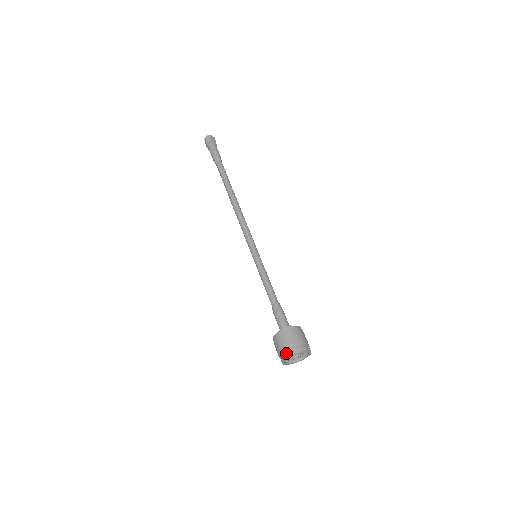
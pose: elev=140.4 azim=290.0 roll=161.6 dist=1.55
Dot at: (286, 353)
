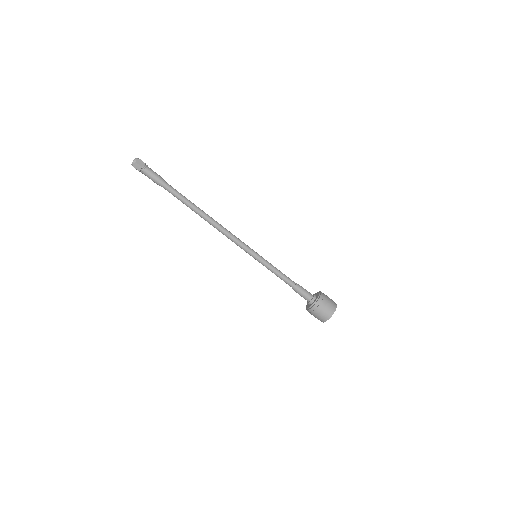
Dot at: (323, 319)
